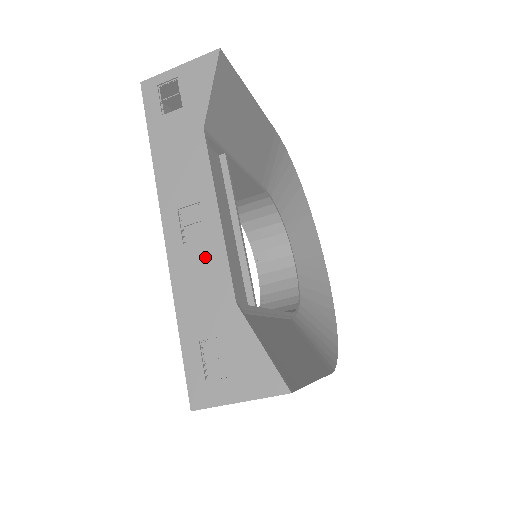
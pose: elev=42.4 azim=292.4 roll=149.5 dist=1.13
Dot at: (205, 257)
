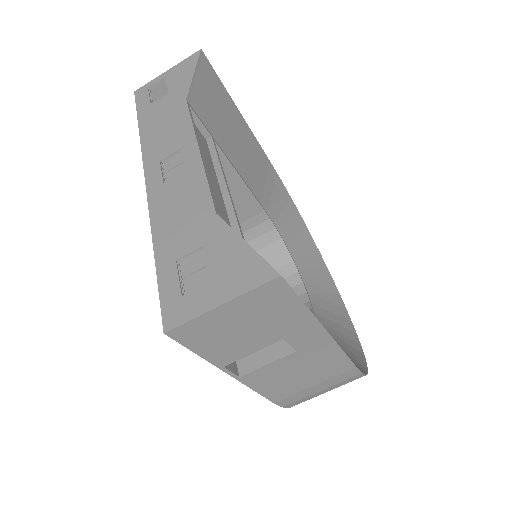
Dot at: (185, 187)
